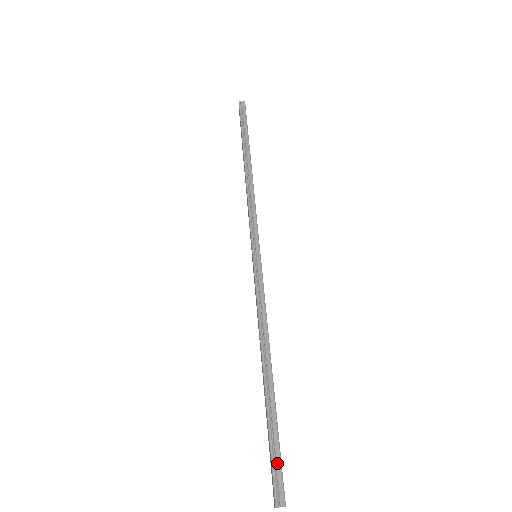
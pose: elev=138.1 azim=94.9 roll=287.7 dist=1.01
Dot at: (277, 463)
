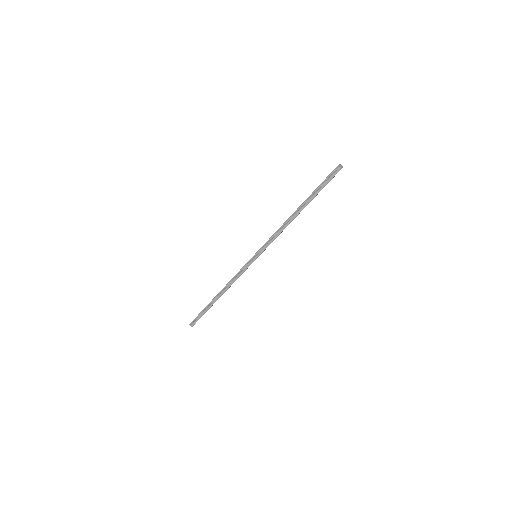
Dot at: (198, 318)
